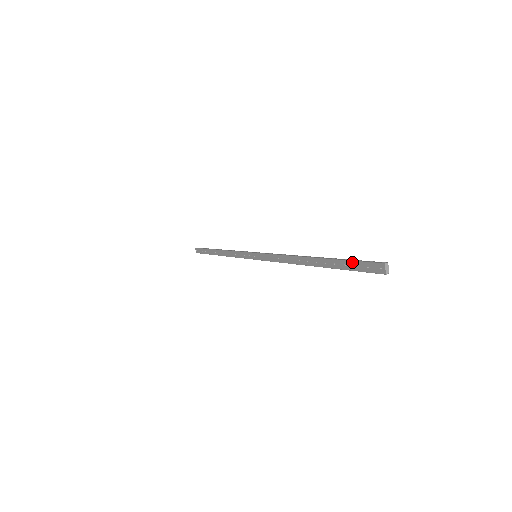
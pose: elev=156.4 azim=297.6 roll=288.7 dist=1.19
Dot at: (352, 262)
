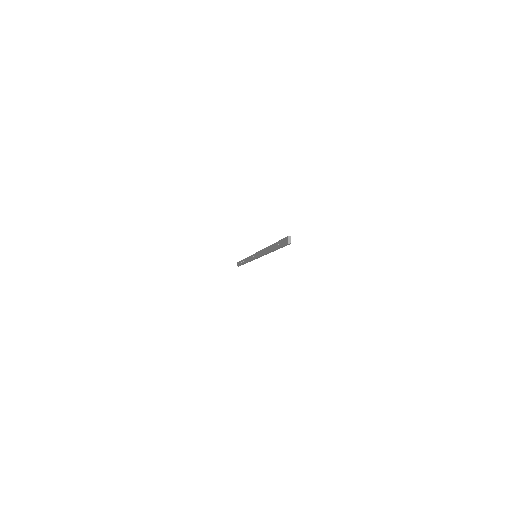
Dot at: (280, 241)
